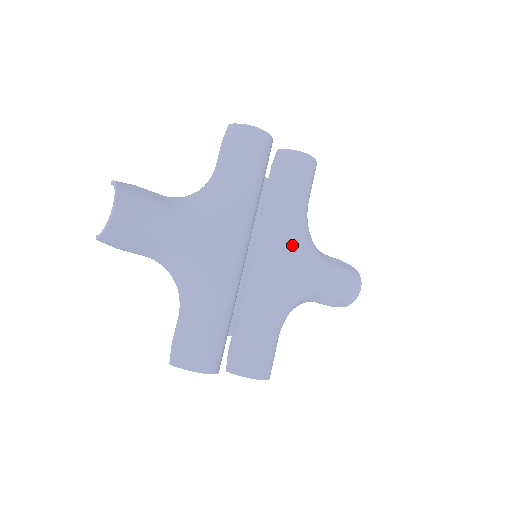
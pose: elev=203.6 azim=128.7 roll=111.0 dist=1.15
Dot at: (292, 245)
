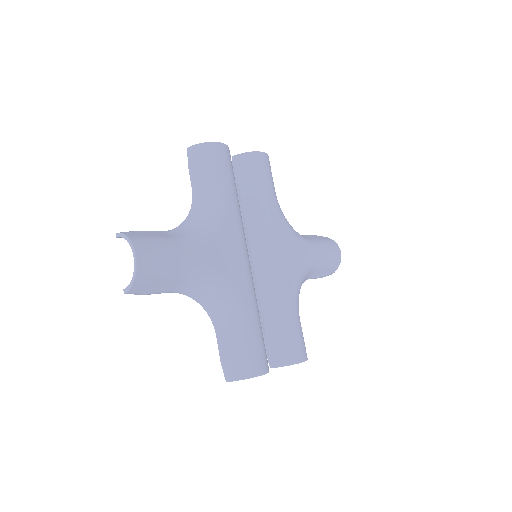
Dot at: (280, 235)
